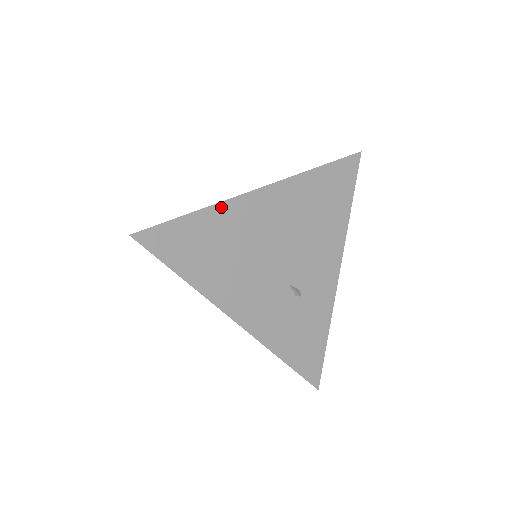
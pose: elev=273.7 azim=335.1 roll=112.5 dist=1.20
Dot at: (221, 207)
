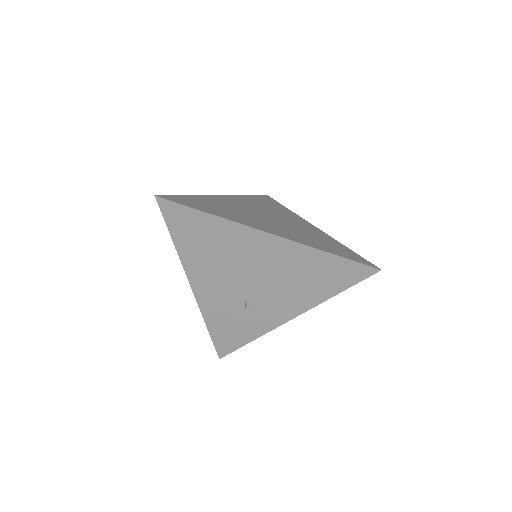
Dot at: (232, 224)
